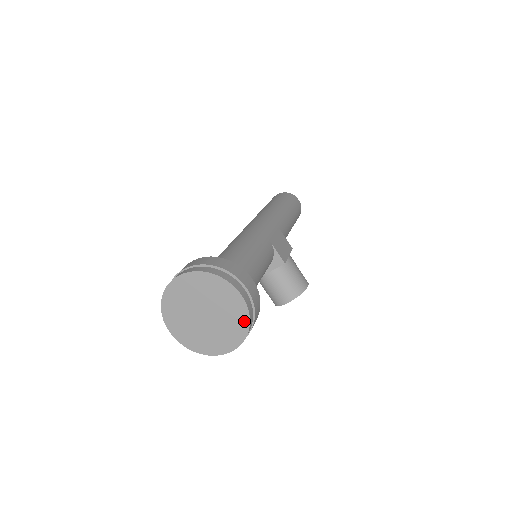
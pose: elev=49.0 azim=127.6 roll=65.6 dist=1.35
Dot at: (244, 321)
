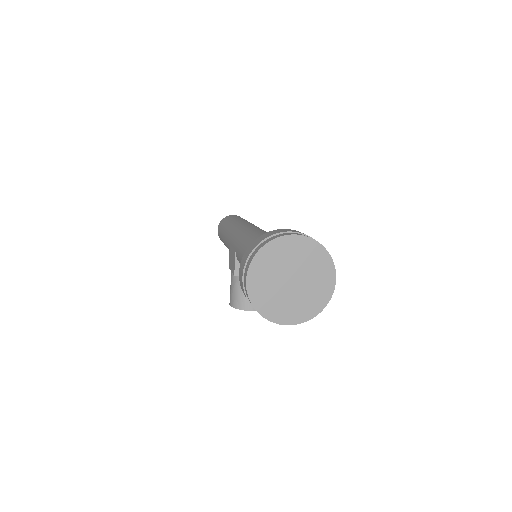
Dot at: (321, 304)
